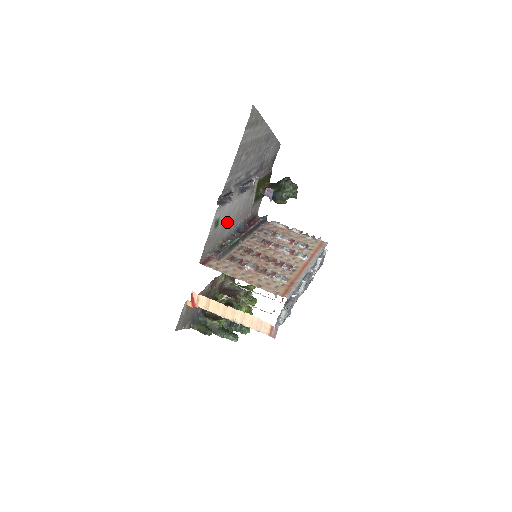
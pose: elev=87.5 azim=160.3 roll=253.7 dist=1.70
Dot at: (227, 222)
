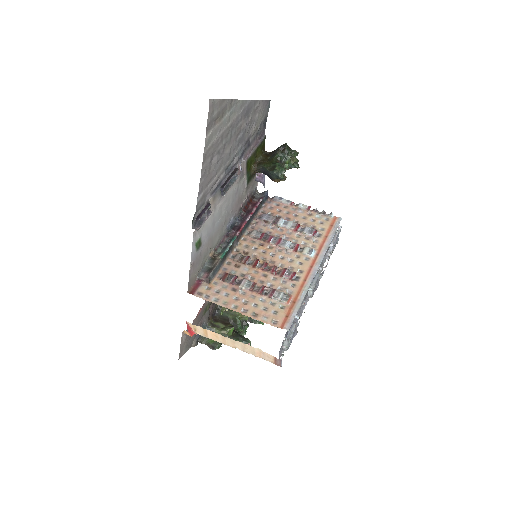
Dot at: (214, 231)
